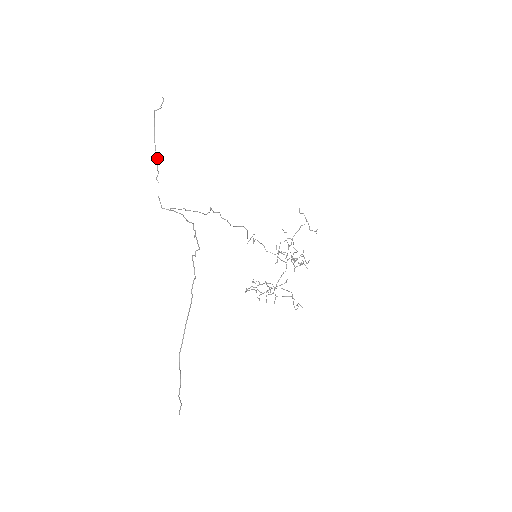
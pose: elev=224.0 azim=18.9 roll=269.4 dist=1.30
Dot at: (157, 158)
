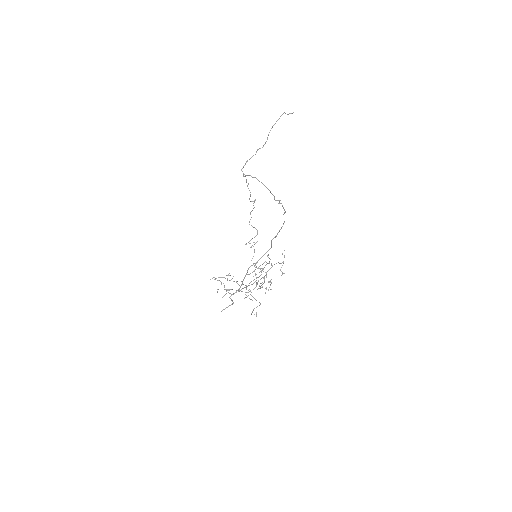
Dot at: occluded
